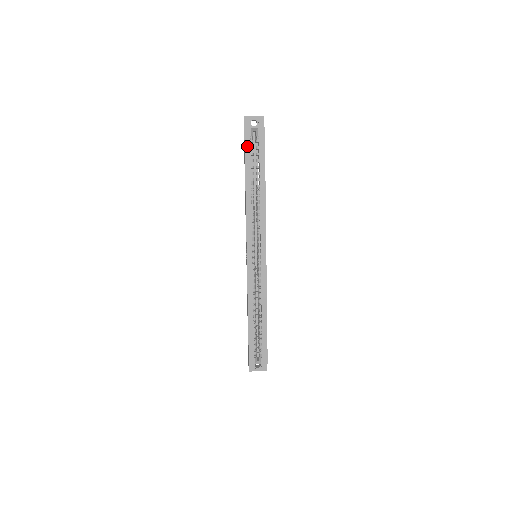
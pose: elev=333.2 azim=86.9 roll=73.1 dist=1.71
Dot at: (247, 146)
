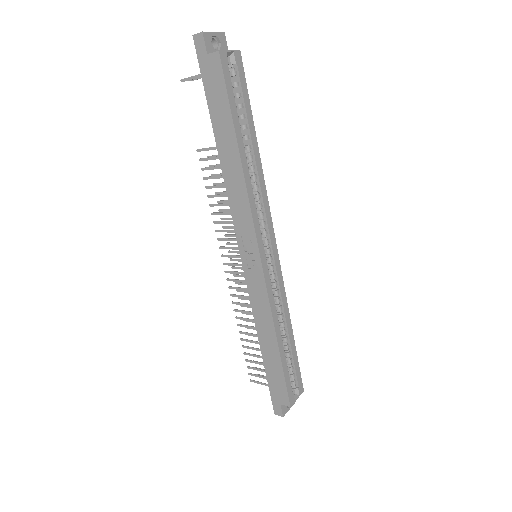
Dot at: (228, 83)
